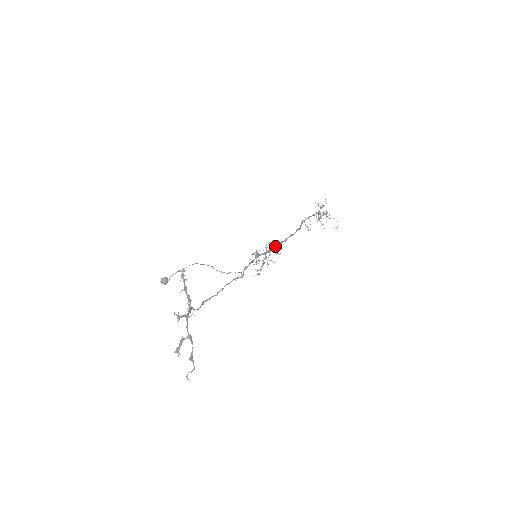
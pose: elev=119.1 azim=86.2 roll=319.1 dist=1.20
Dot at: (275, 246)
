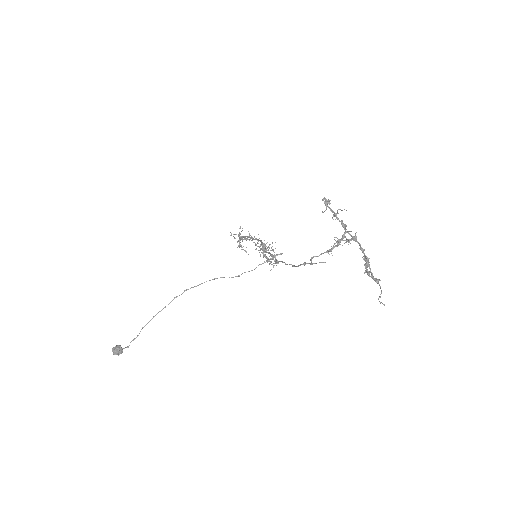
Dot at: occluded
